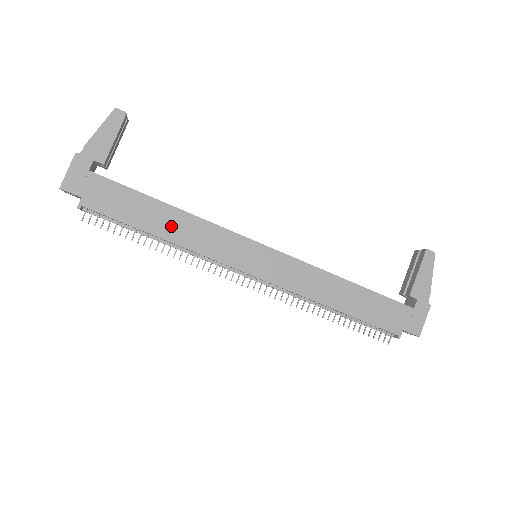
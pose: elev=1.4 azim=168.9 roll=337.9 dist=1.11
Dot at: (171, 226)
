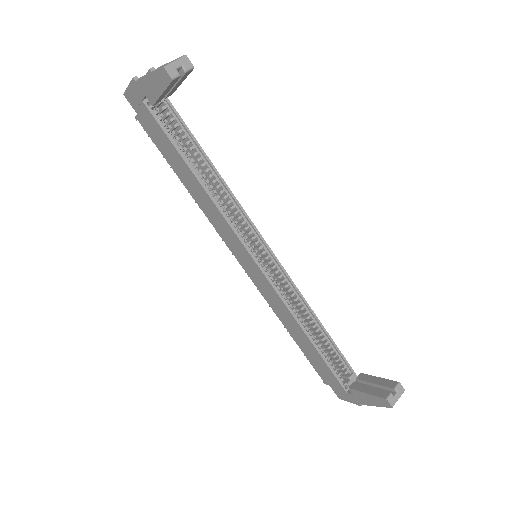
Dot at: (194, 189)
